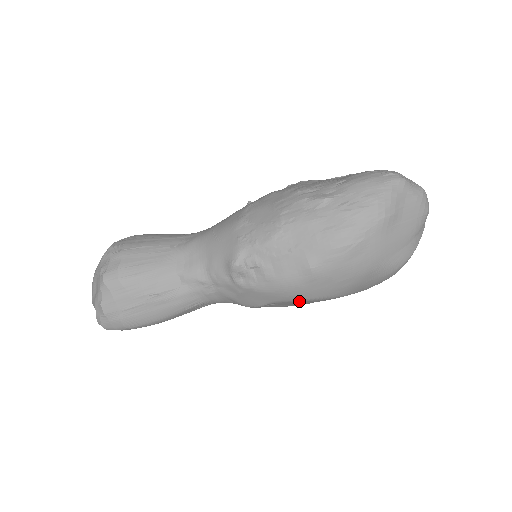
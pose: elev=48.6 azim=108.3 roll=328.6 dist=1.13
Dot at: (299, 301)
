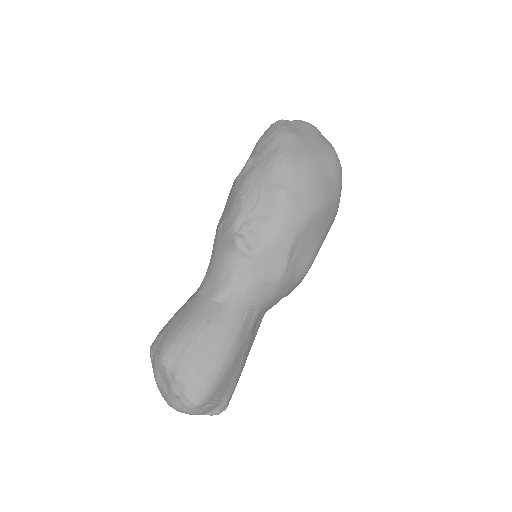
Dot at: (303, 229)
